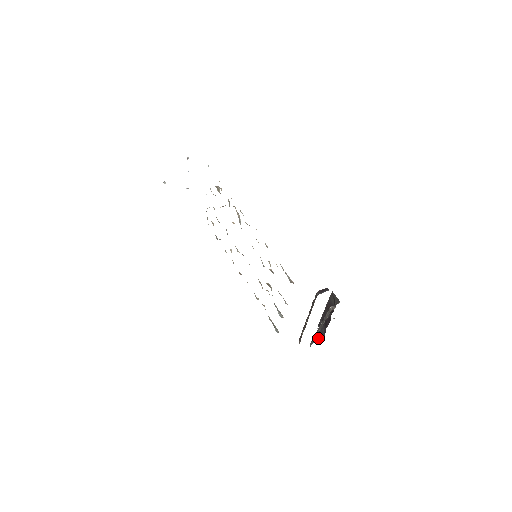
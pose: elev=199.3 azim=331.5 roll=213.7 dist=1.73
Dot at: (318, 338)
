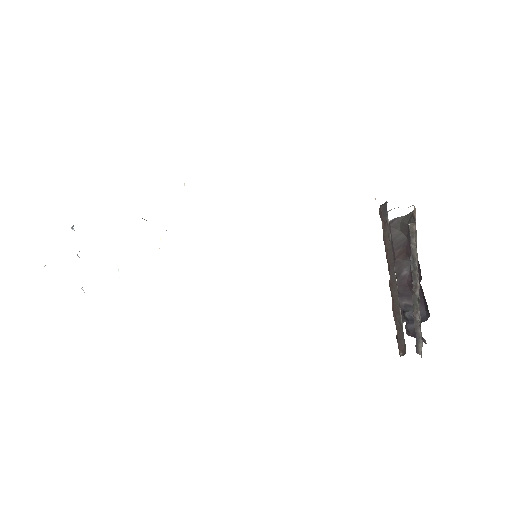
Dot at: occluded
